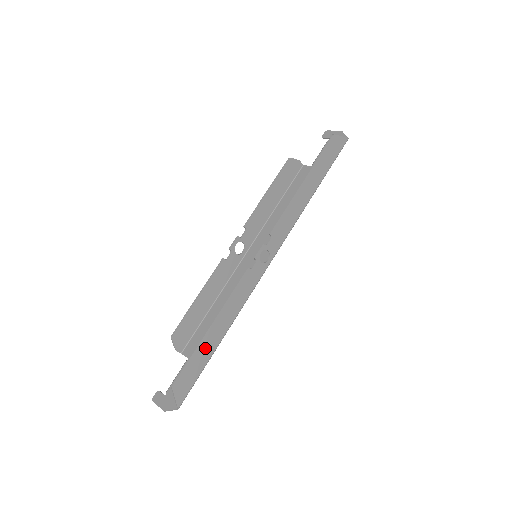
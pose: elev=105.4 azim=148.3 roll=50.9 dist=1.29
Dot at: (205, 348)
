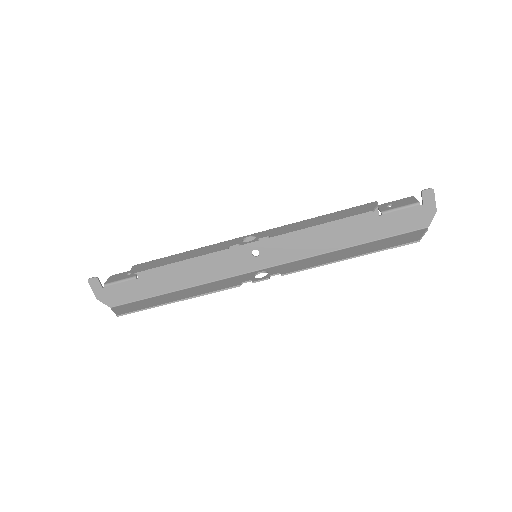
Dot at: (161, 302)
